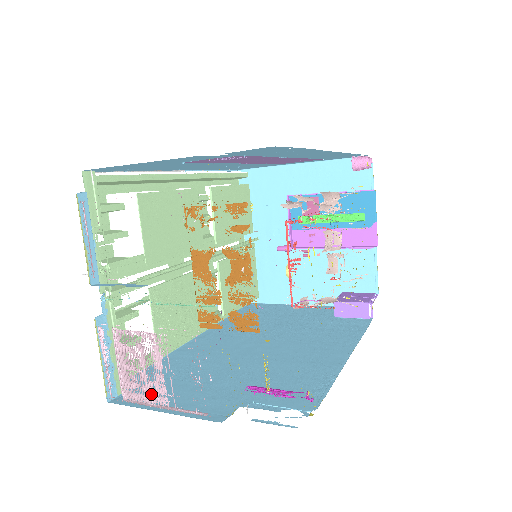
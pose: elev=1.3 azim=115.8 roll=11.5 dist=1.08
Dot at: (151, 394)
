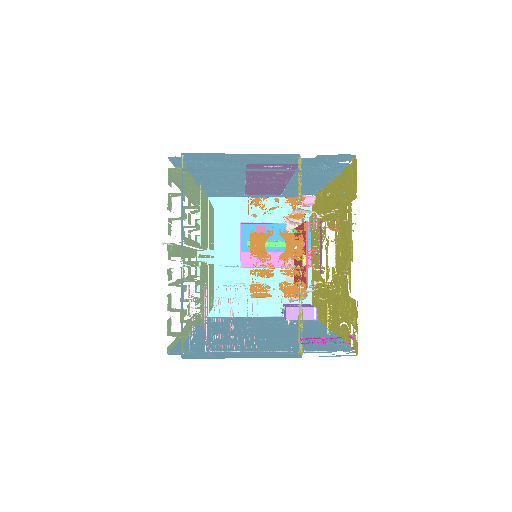
Dot at: (211, 354)
